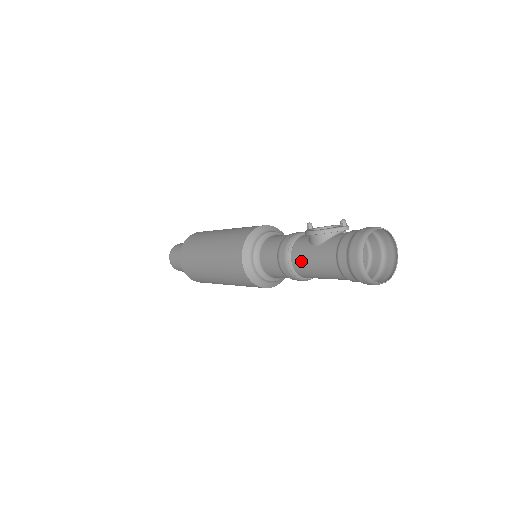
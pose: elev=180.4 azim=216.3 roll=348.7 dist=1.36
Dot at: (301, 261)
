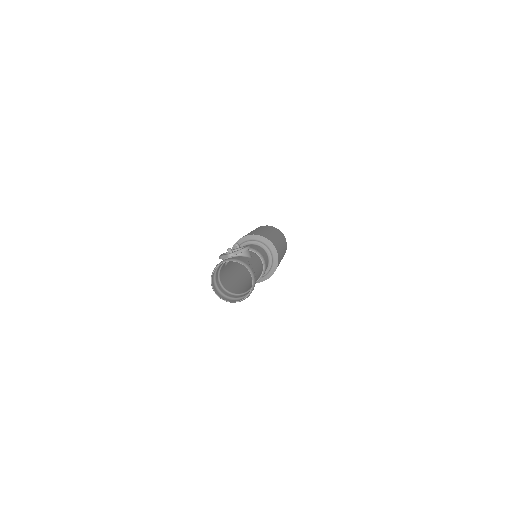
Dot at: (228, 274)
